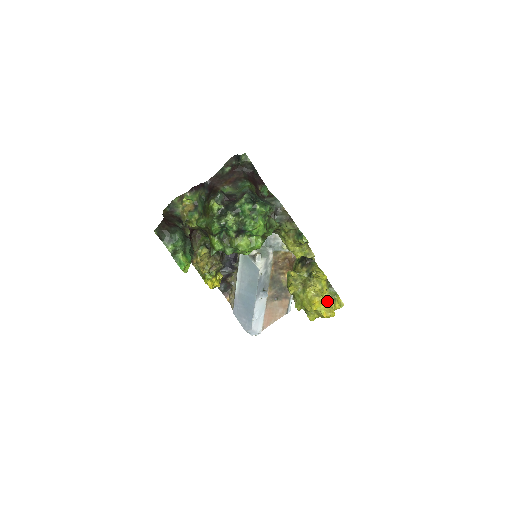
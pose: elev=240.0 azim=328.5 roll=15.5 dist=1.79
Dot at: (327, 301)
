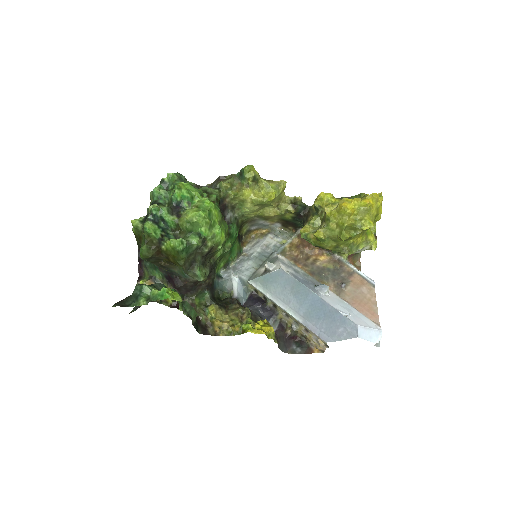
Dot at: occluded
